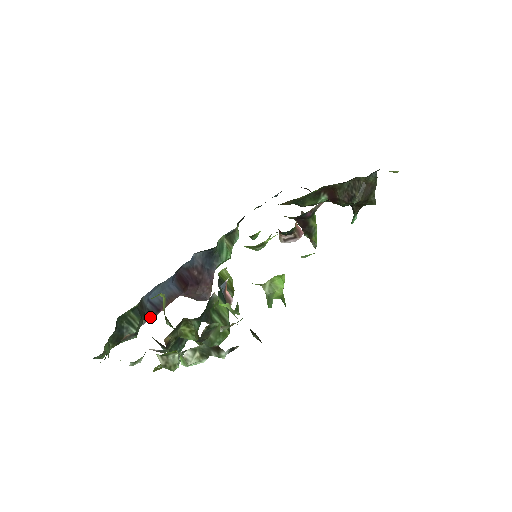
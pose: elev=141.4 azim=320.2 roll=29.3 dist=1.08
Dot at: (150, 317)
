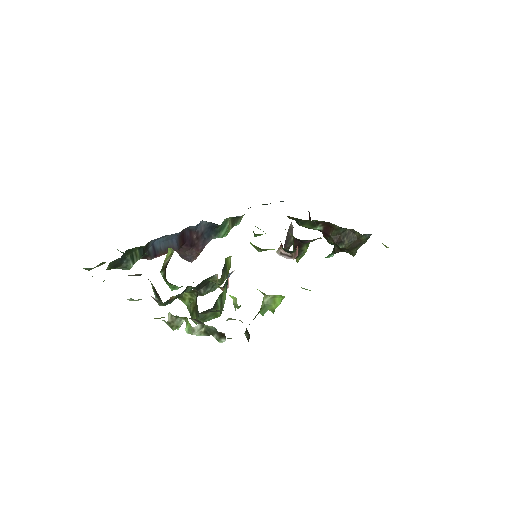
Dot at: (146, 258)
